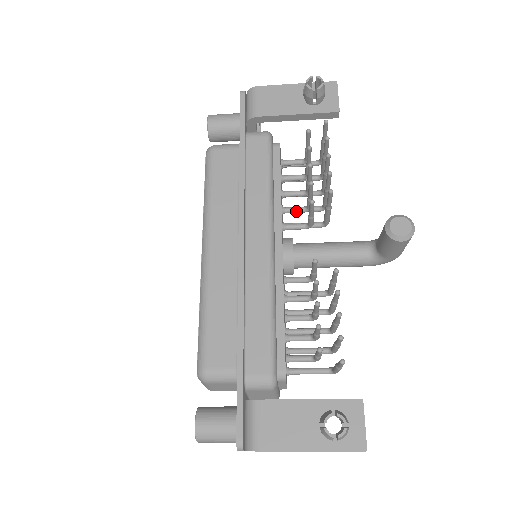
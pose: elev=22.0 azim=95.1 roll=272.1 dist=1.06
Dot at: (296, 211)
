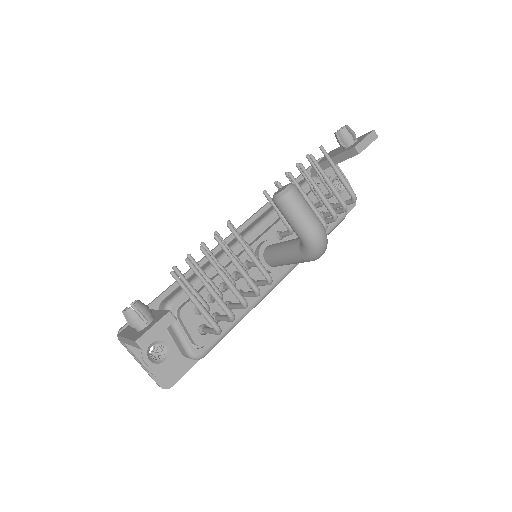
Dot at: occluded
